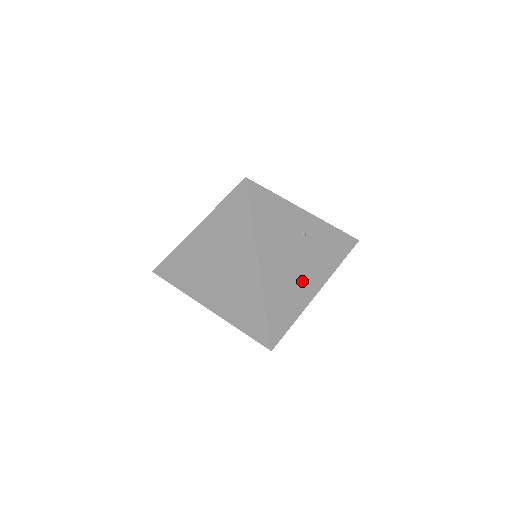
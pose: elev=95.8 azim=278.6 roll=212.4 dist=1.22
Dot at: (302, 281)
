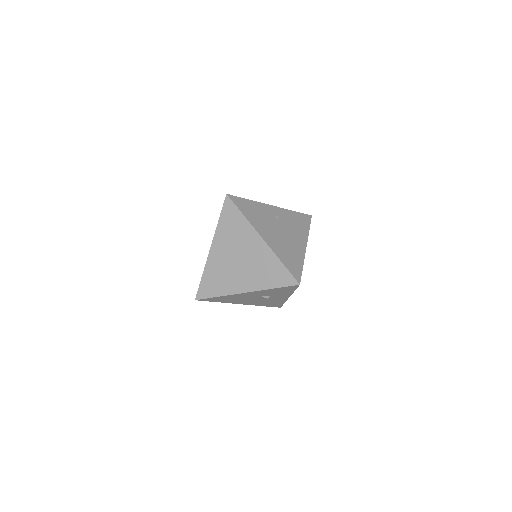
Dot at: (293, 243)
